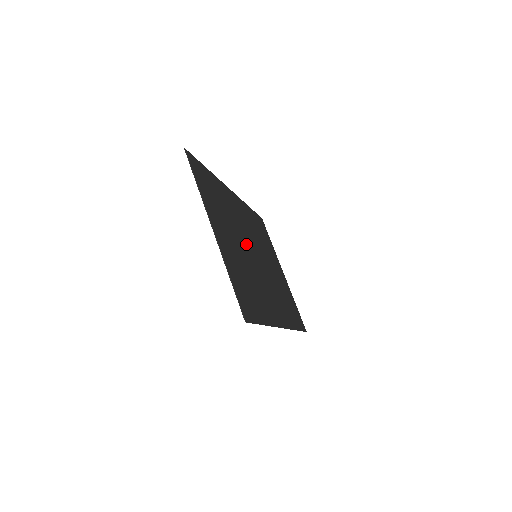
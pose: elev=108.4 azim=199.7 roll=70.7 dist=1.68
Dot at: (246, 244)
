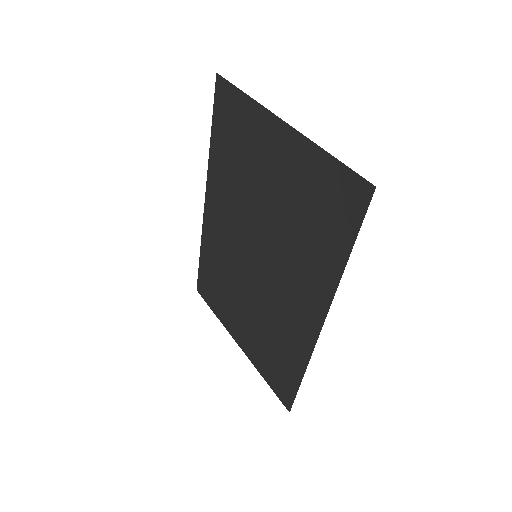
Dot at: (254, 226)
